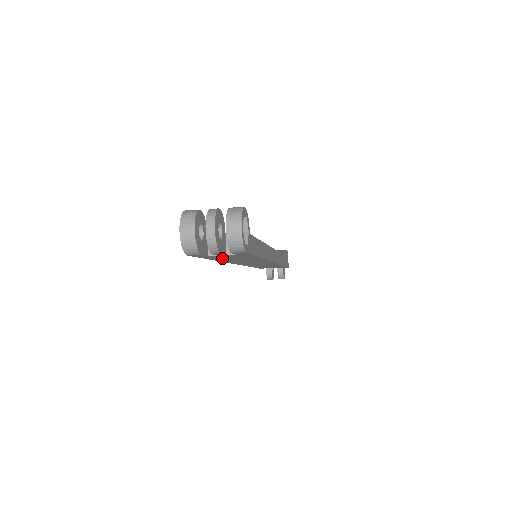
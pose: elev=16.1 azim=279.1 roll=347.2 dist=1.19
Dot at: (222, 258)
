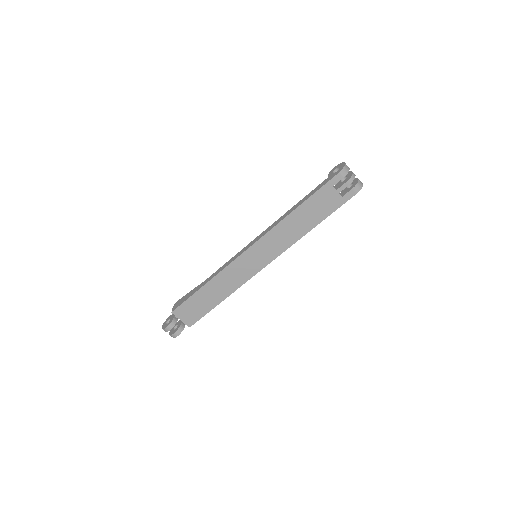
Dot at: (314, 203)
